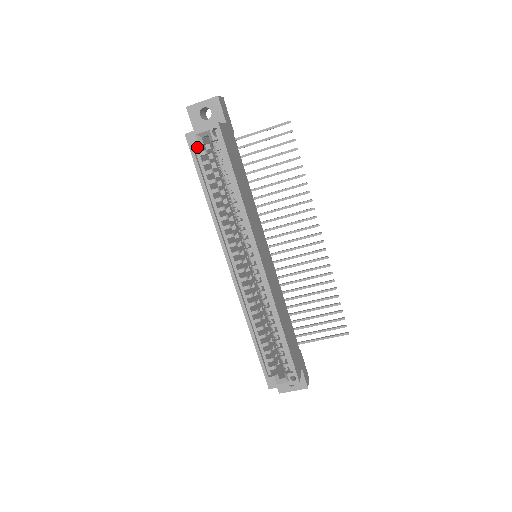
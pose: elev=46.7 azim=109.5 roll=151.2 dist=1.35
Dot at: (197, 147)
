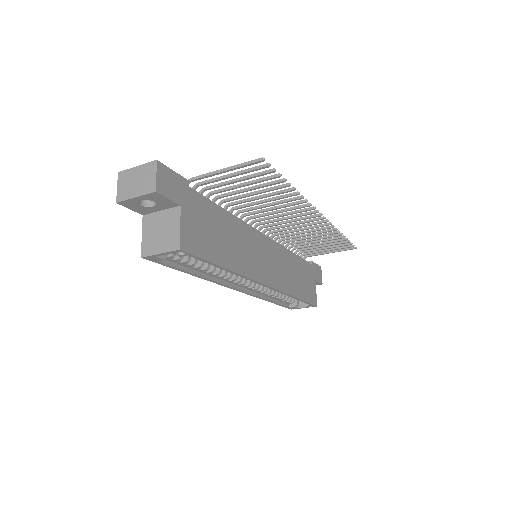
Dot at: occluded
